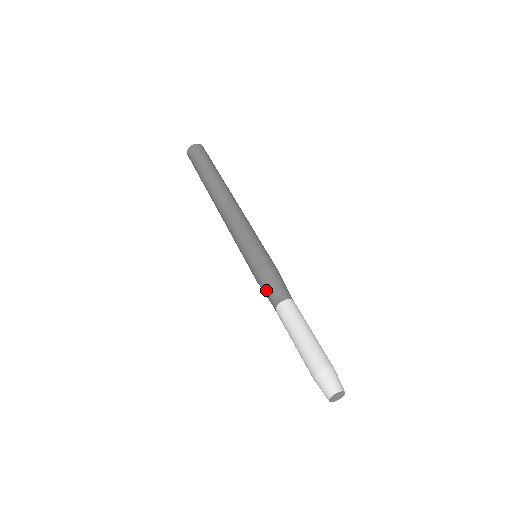
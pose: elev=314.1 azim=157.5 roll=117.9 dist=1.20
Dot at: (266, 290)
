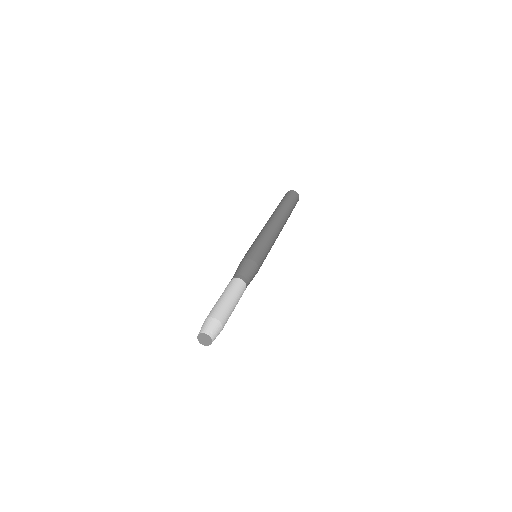
Dot at: (236, 271)
